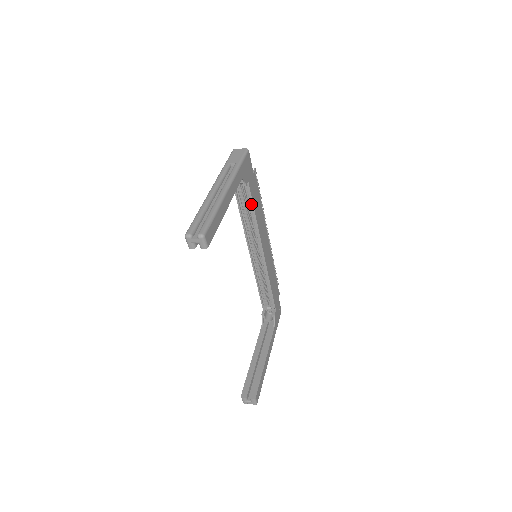
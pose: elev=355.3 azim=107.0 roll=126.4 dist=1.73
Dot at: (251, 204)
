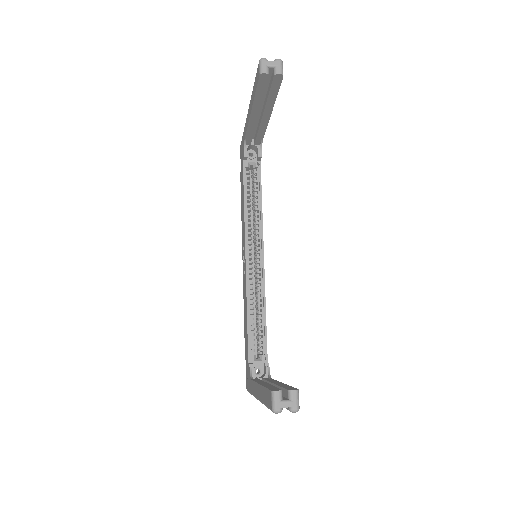
Dot at: (258, 189)
